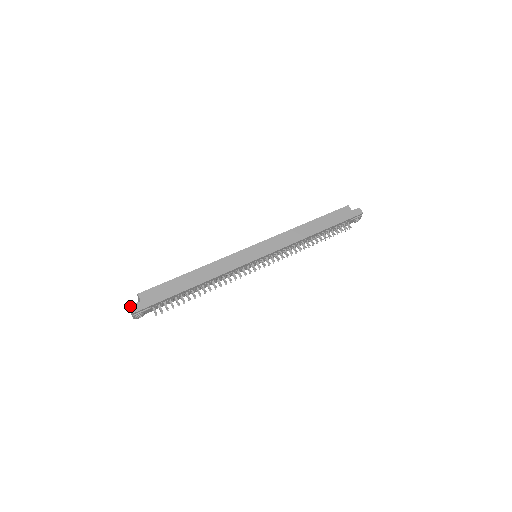
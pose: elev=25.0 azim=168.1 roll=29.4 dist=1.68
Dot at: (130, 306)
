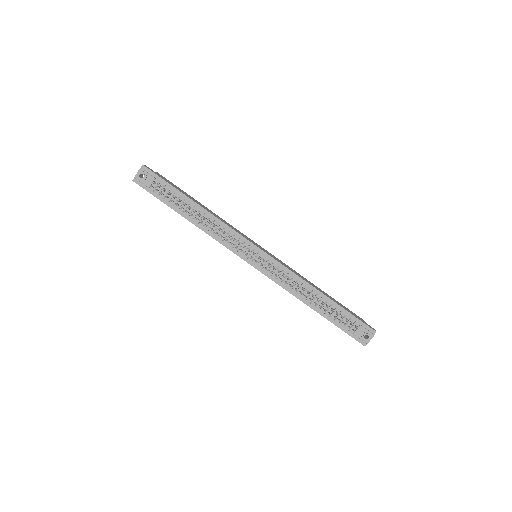
Dot at: occluded
